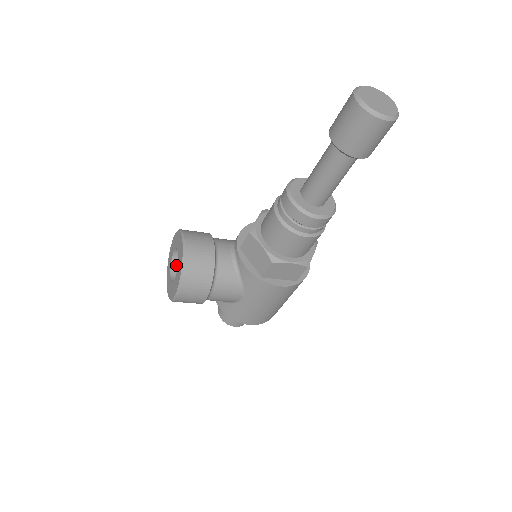
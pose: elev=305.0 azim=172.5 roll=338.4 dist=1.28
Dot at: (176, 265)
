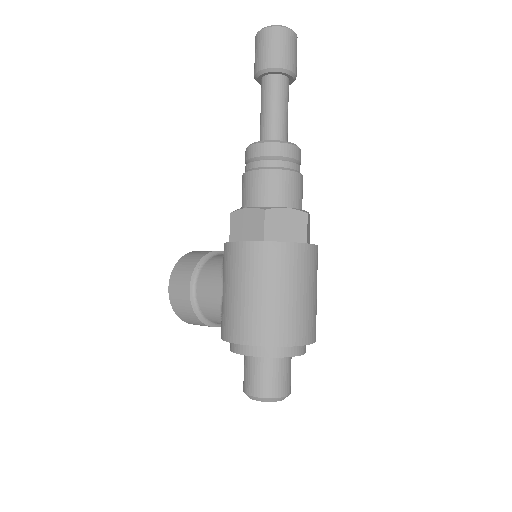
Dot at: occluded
